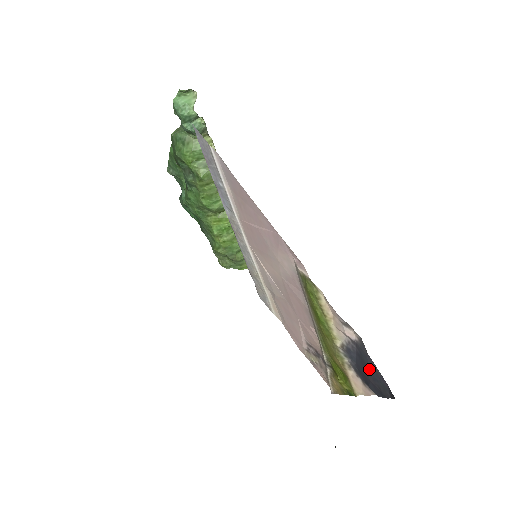
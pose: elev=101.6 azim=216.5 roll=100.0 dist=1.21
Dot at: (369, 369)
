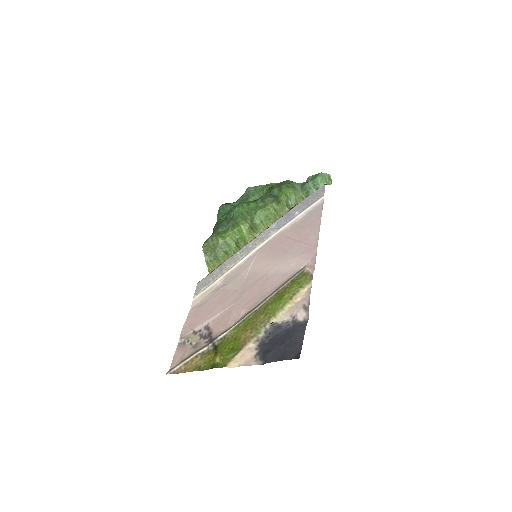
Dot at: (291, 338)
